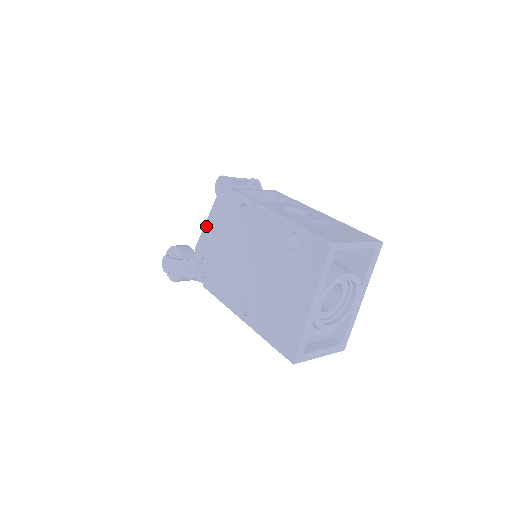
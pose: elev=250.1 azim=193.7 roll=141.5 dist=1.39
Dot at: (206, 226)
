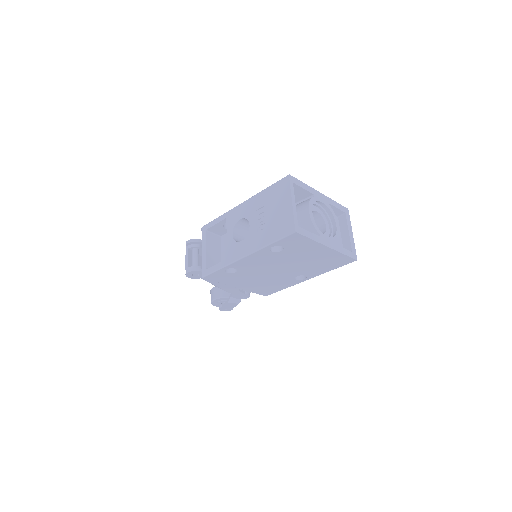
Dot at: (216, 285)
